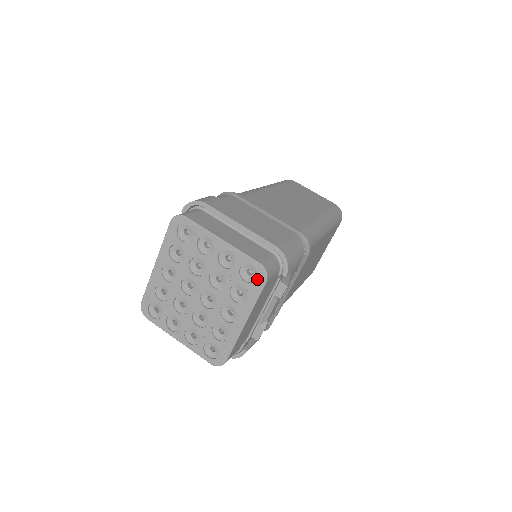
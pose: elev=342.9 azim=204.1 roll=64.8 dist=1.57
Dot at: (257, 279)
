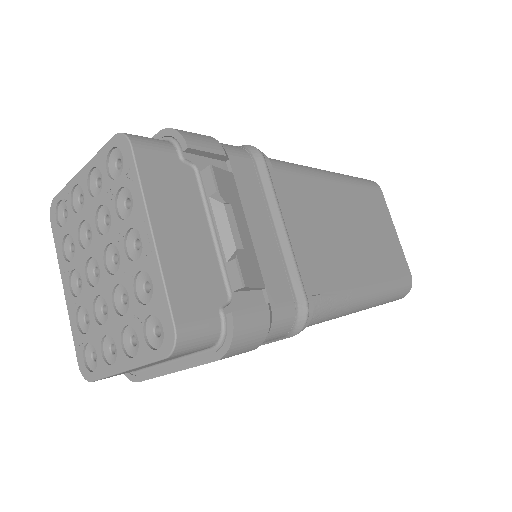
Dot at: (123, 155)
